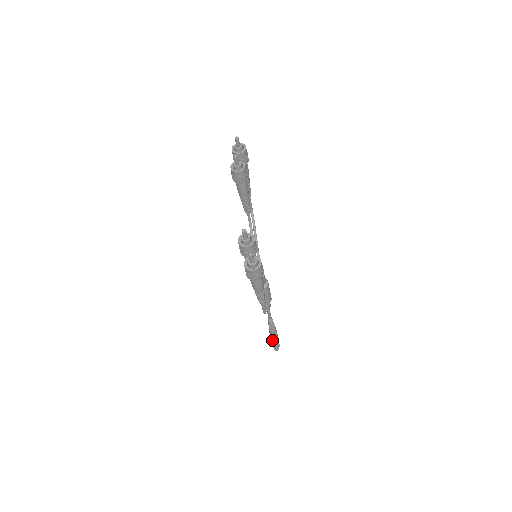
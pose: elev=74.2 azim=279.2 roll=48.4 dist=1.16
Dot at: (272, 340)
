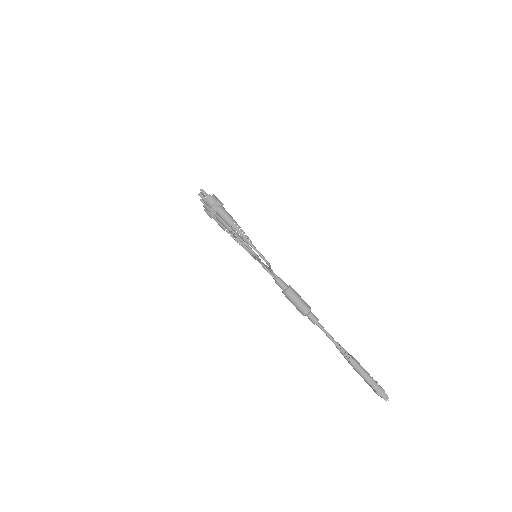
Dot at: (366, 380)
